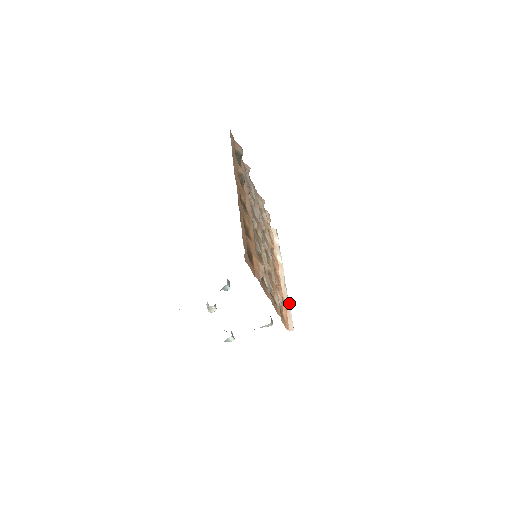
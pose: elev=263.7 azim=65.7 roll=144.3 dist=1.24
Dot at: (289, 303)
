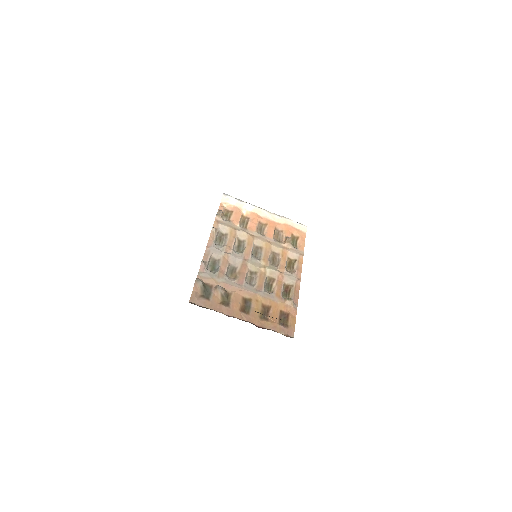
Dot at: (286, 218)
